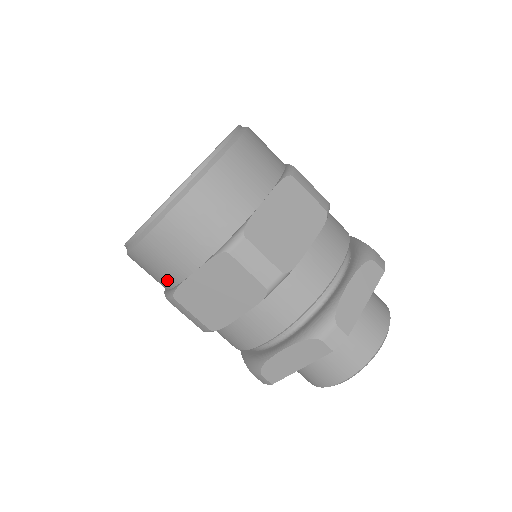
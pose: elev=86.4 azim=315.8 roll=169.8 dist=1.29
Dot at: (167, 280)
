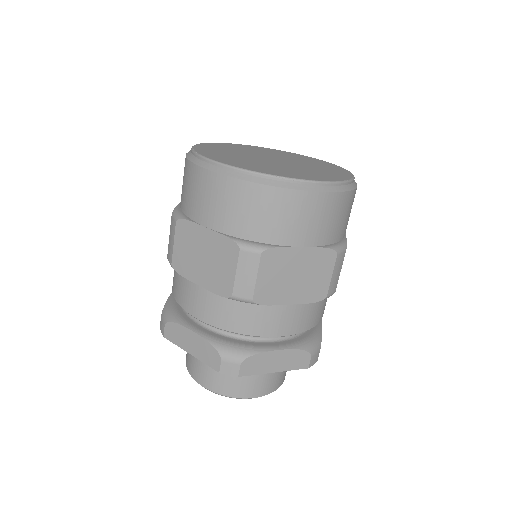
Dot at: (187, 206)
